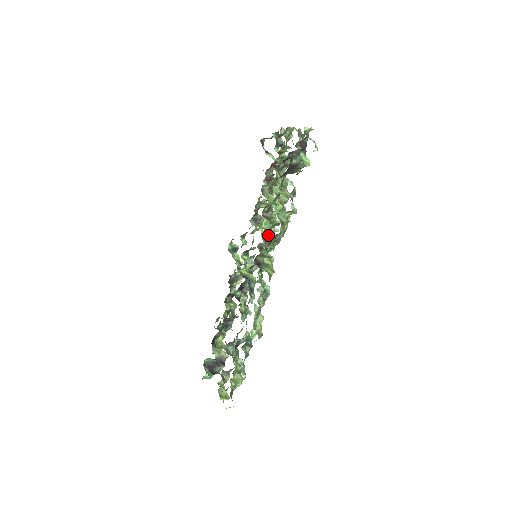
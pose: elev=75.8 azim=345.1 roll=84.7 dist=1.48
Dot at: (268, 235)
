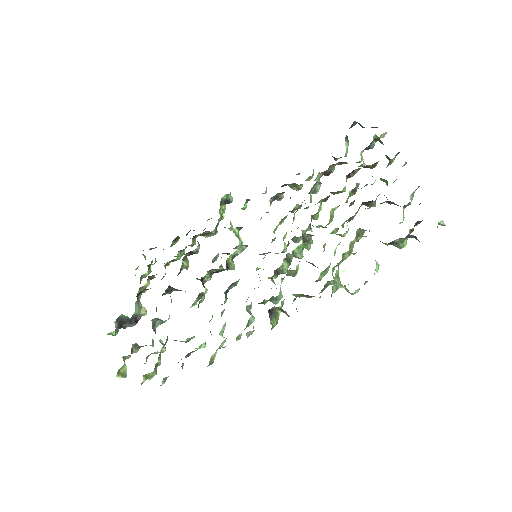
Dot at: (296, 270)
